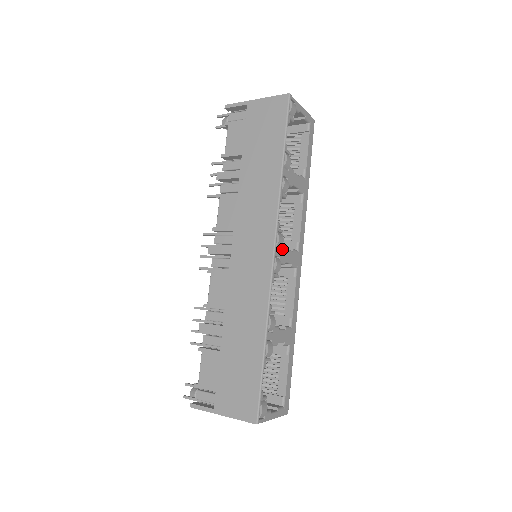
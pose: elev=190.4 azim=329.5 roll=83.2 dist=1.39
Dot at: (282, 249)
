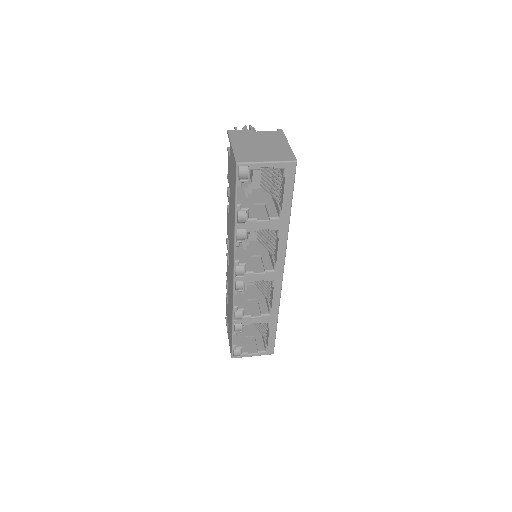
Dot at: (246, 275)
